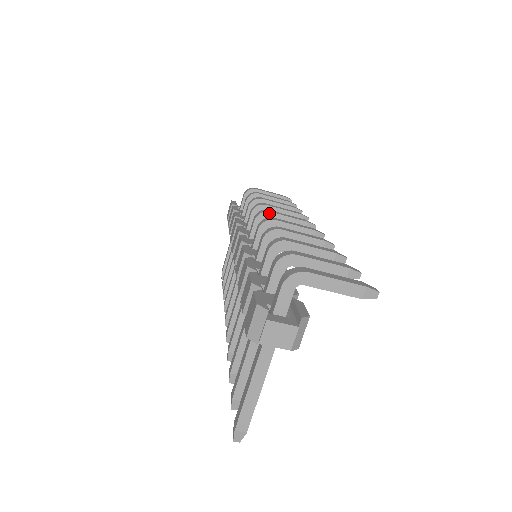
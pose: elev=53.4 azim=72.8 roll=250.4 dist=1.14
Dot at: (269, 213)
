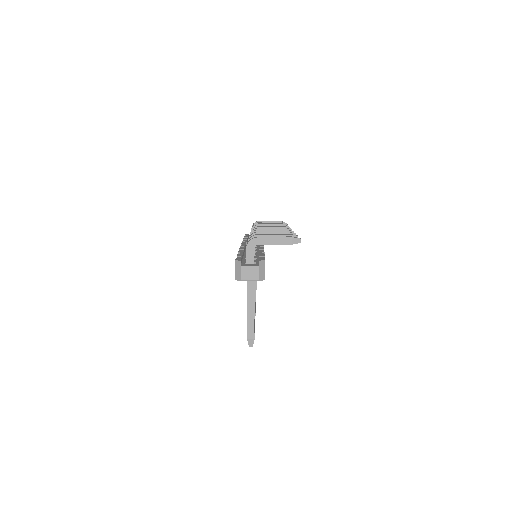
Dot at: occluded
